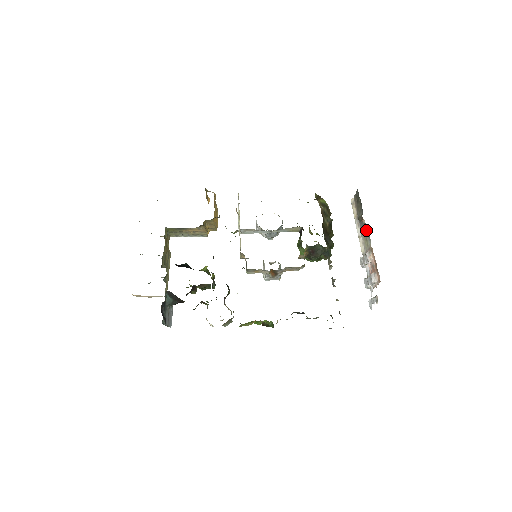
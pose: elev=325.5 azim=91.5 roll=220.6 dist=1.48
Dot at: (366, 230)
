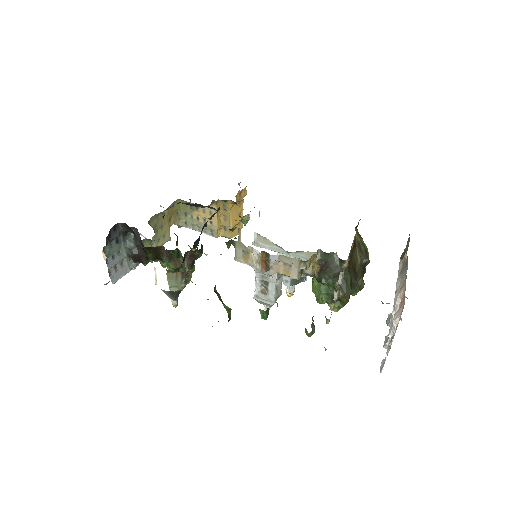
Dot at: (406, 265)
